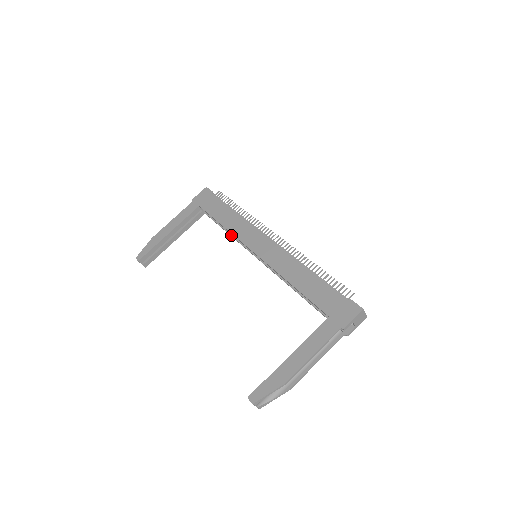
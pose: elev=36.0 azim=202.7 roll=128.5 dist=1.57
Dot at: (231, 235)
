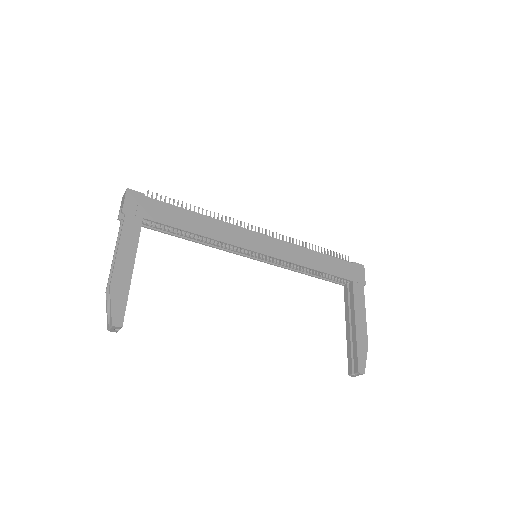
Dot at: (202, 243)
